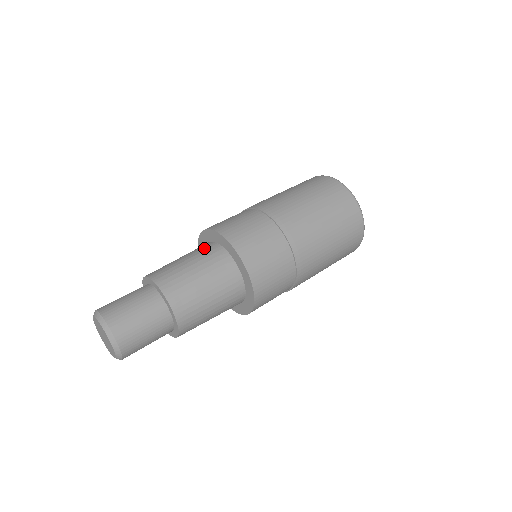
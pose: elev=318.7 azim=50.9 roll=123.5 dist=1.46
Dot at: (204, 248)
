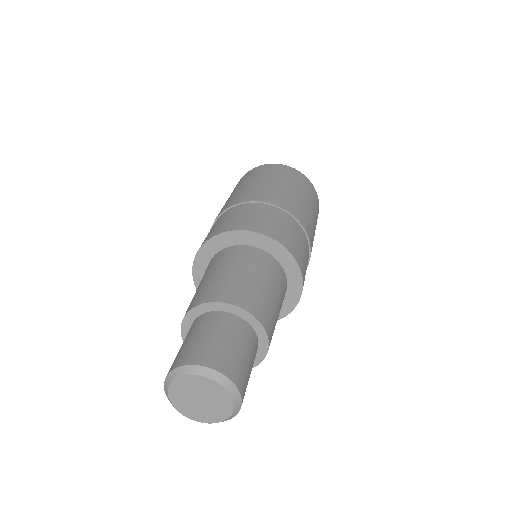
Dot at: (254, 256)
